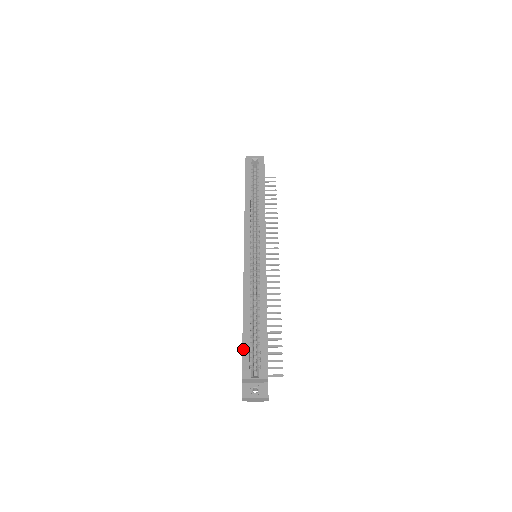
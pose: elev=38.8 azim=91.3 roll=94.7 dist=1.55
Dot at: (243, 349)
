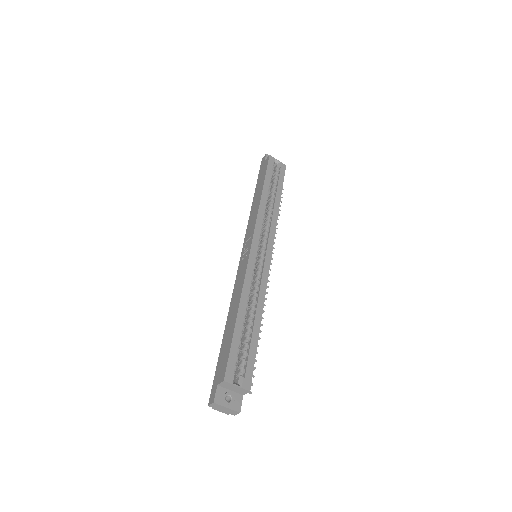
Dot at: (231, 348)
